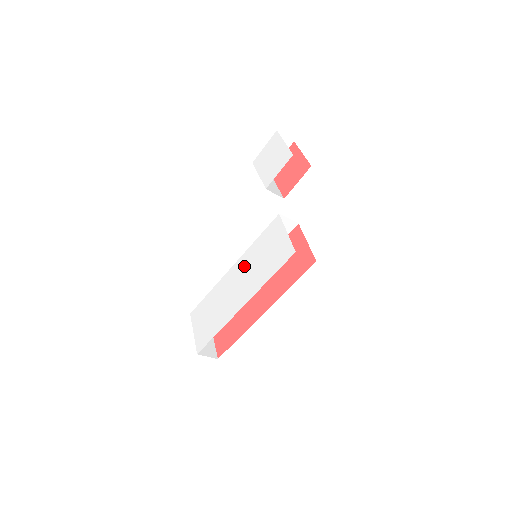
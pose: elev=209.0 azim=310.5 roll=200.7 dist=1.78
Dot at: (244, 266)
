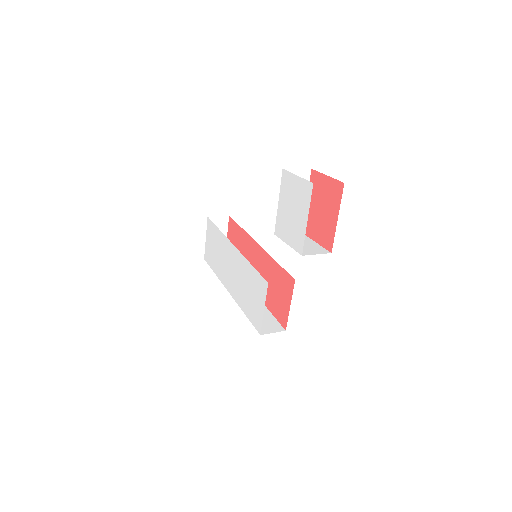
Dot at: (238, 266)
